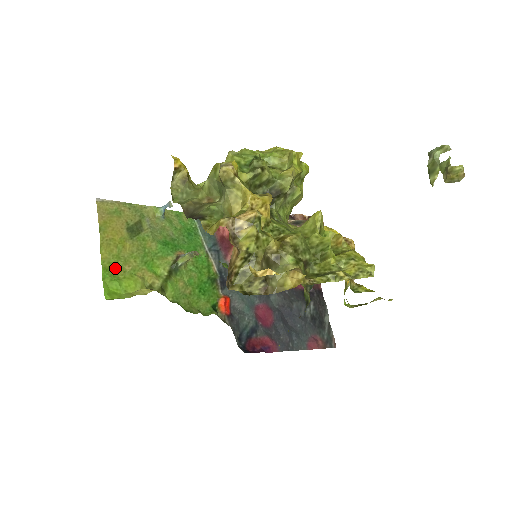
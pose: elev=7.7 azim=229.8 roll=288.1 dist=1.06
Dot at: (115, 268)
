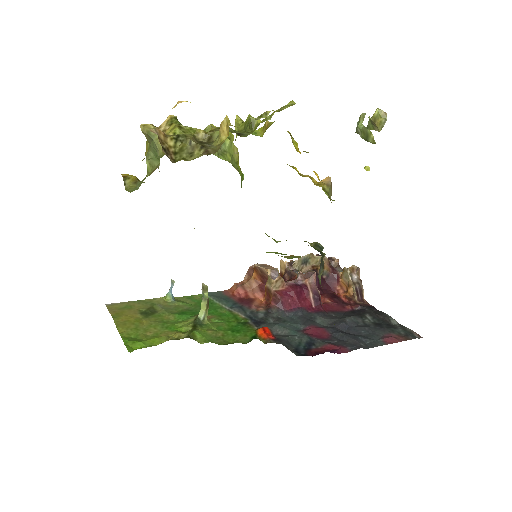
Dot at: (136, 336)
